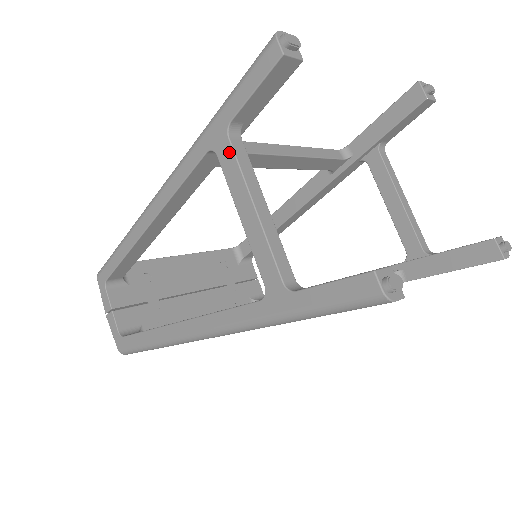
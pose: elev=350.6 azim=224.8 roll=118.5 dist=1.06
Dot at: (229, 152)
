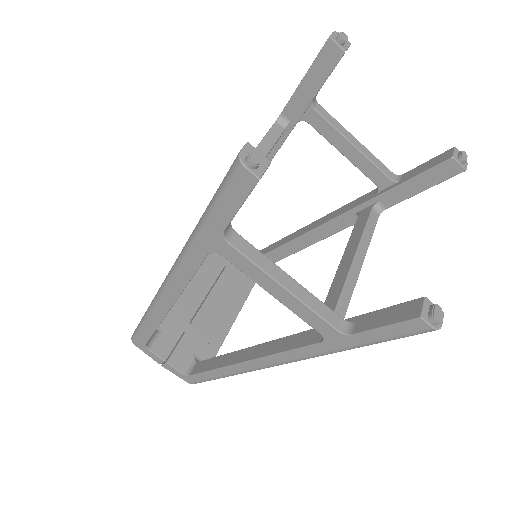
Dot at: (235, 253)
